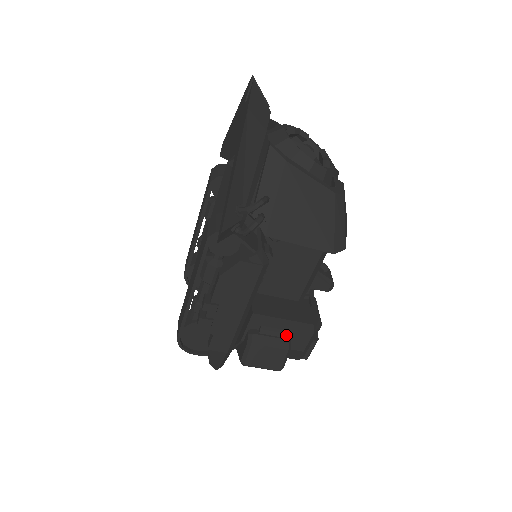
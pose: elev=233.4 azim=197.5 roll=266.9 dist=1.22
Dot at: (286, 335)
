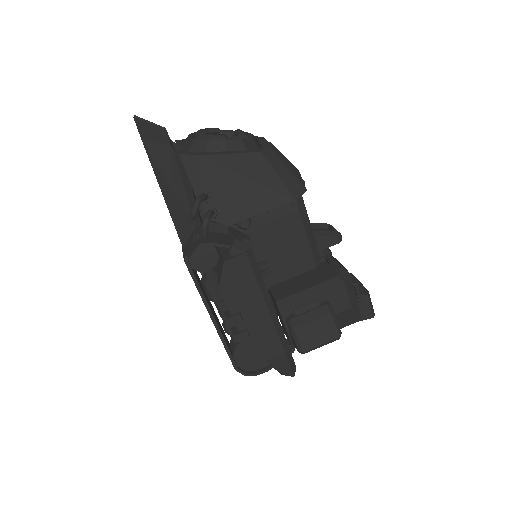
Dot at: (322, 302)
